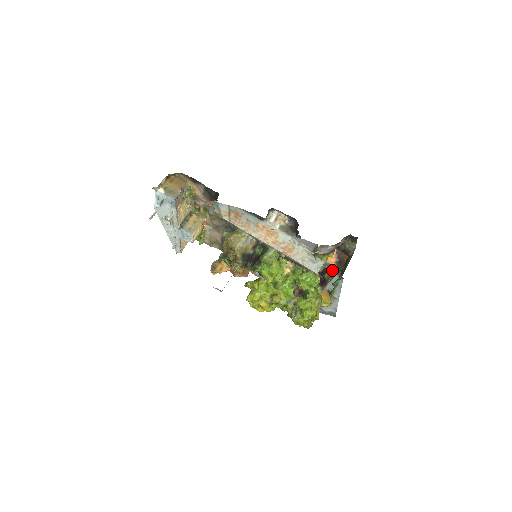
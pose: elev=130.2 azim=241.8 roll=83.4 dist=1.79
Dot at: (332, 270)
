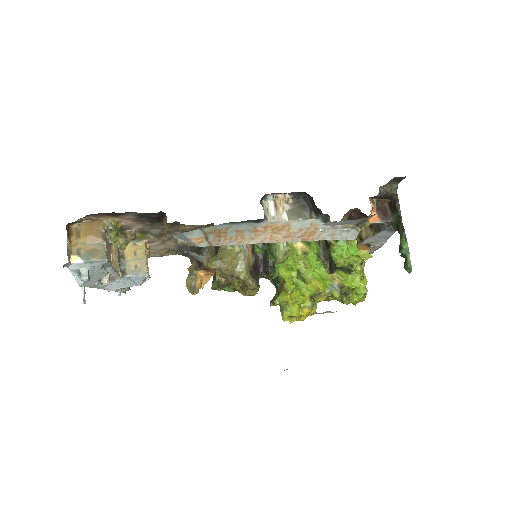
Dot at: (371, 224)
